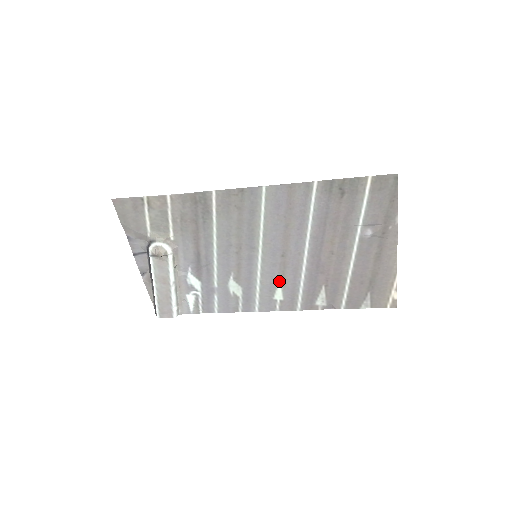
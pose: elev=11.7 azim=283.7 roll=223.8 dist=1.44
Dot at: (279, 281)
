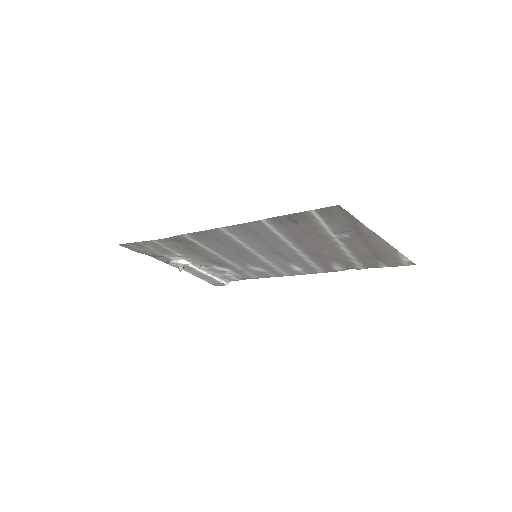
Dot at: (290, 263)
